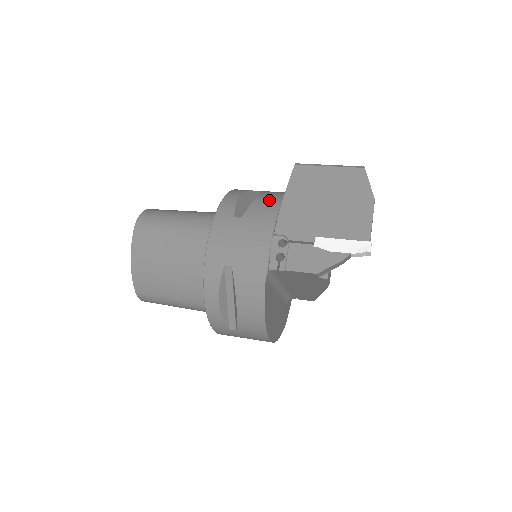
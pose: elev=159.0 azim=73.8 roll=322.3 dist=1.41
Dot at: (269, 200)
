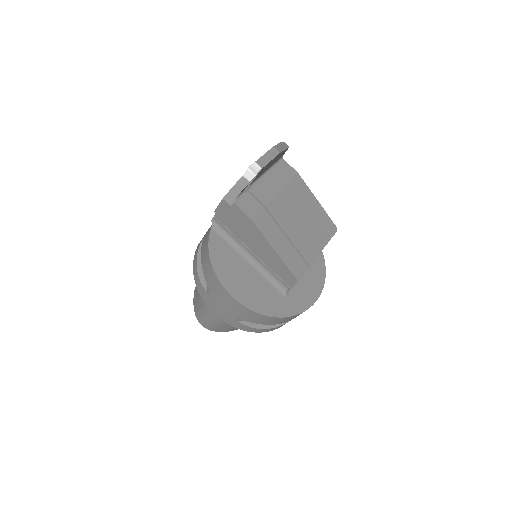
Dot at: occluded
